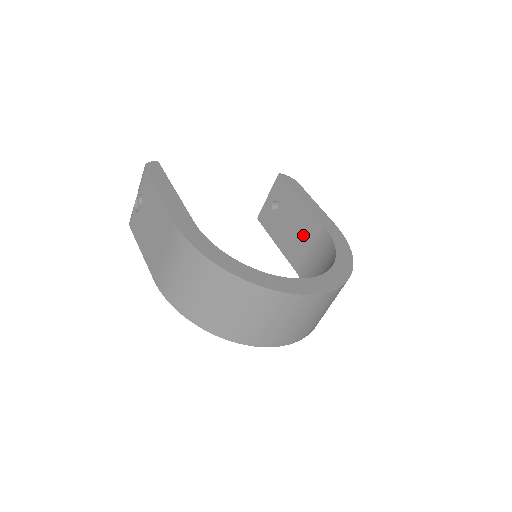
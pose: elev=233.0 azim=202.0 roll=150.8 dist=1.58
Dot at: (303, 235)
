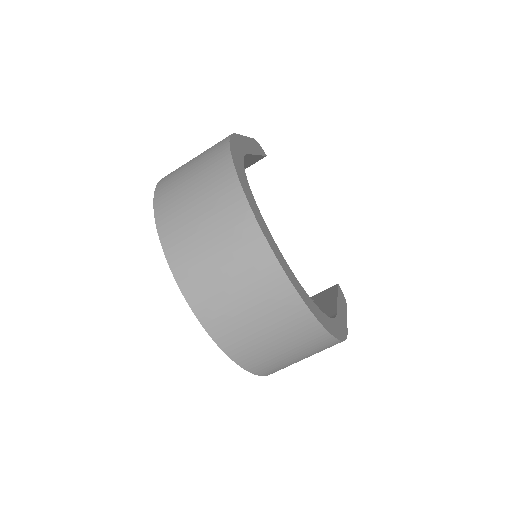
Dot at: occluded
